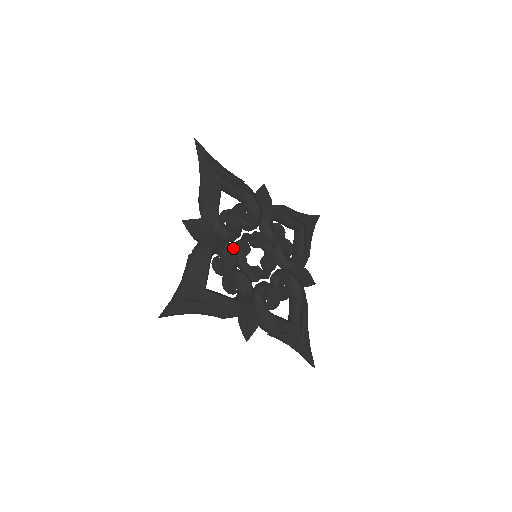
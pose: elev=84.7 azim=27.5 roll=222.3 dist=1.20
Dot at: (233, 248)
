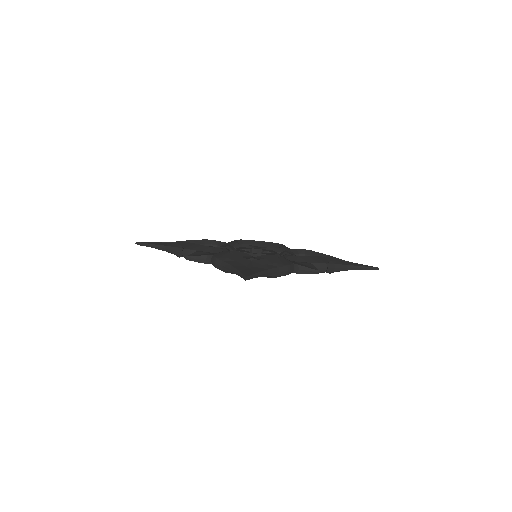
Dot at: occluded
